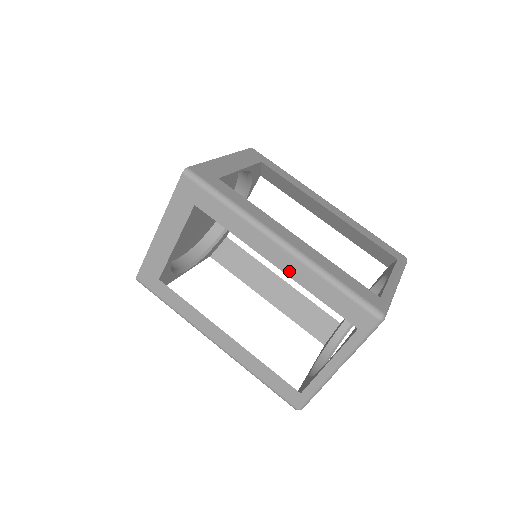
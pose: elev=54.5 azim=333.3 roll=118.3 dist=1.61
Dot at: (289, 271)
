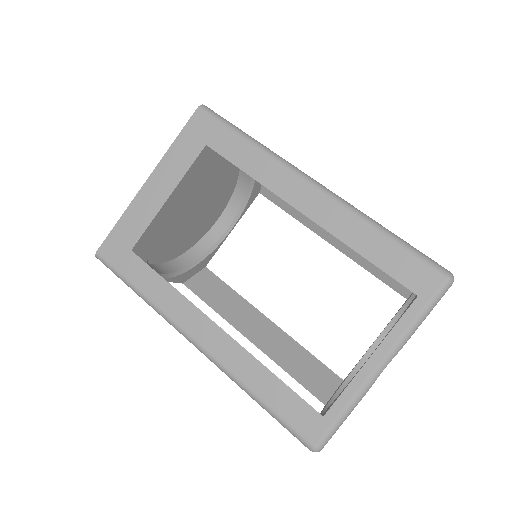
Dot at: occluded
